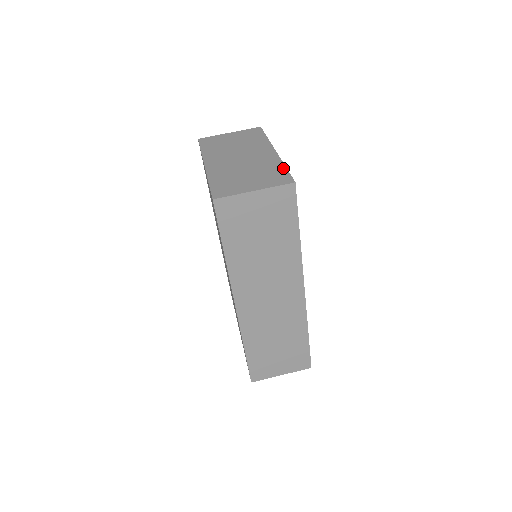
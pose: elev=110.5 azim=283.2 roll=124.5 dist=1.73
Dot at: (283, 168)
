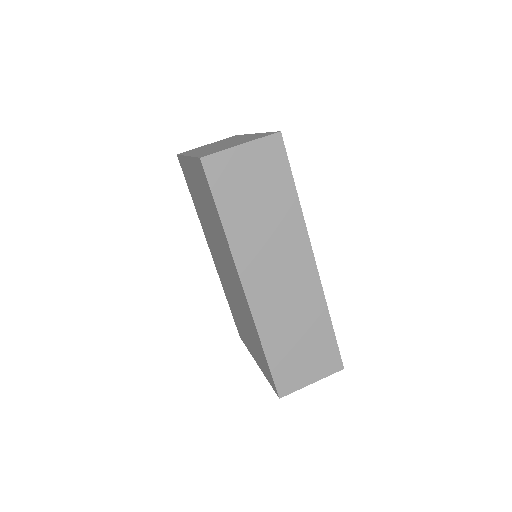
Dot at: (266, 133)
